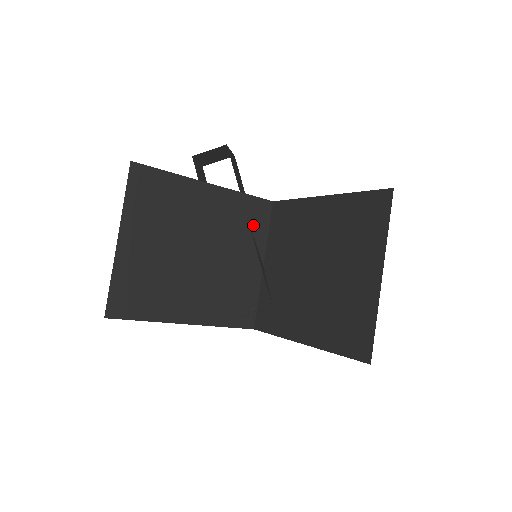
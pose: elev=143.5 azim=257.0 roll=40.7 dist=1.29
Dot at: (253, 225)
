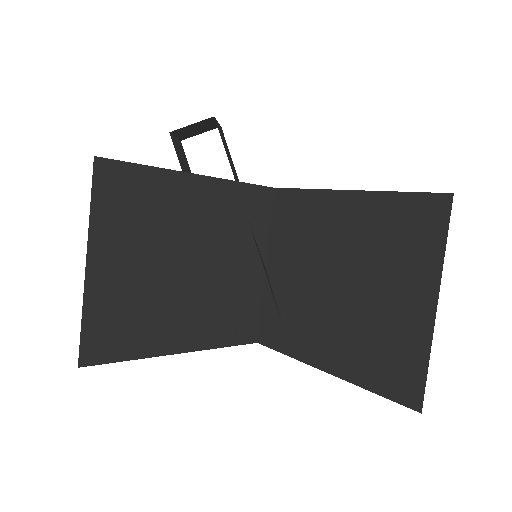
Dot at: (253, 220)
